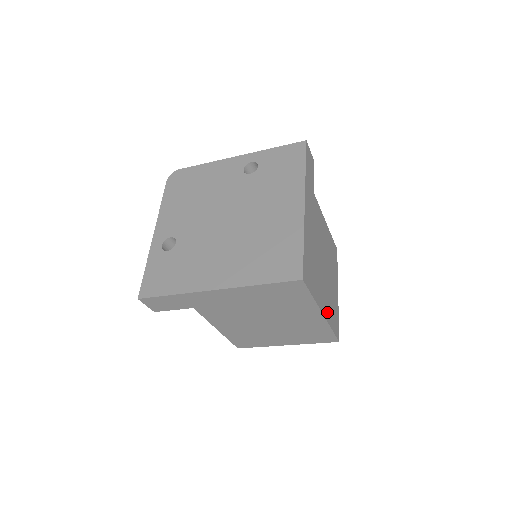
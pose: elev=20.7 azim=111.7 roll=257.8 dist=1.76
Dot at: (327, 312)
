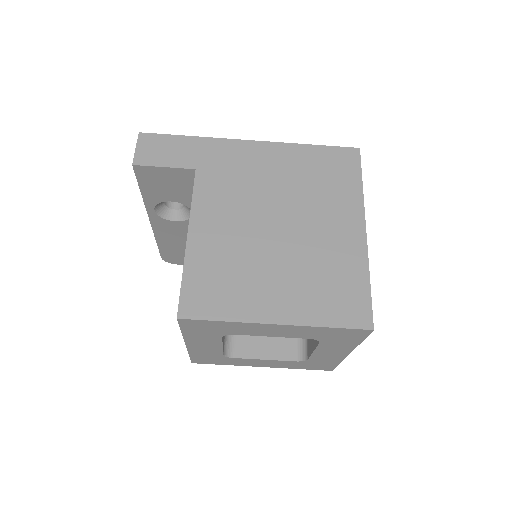
Dot at: occluded
